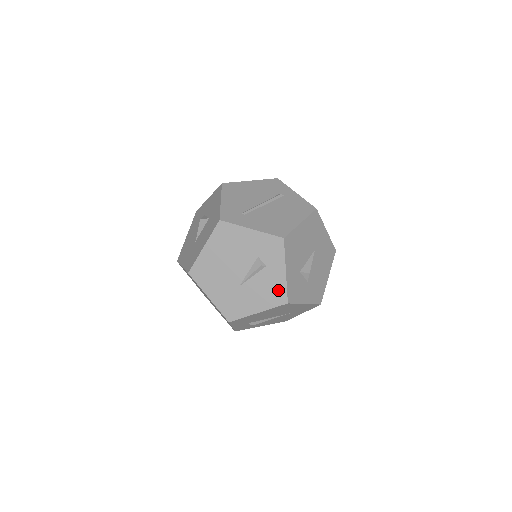
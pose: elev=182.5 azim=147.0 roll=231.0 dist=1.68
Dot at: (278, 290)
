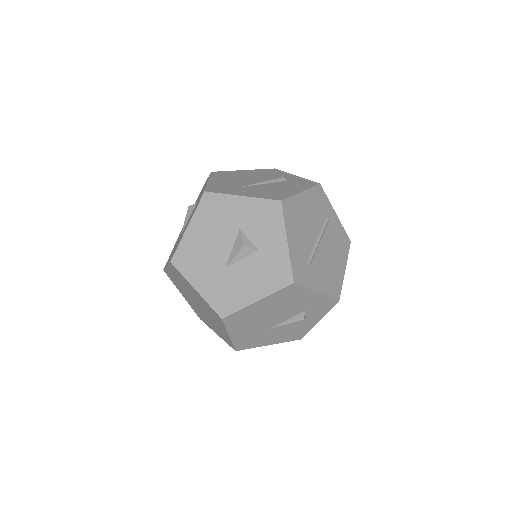
Dot at: (301, 332)
